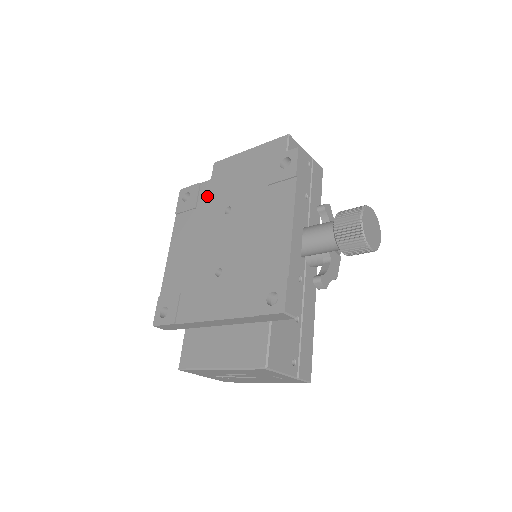
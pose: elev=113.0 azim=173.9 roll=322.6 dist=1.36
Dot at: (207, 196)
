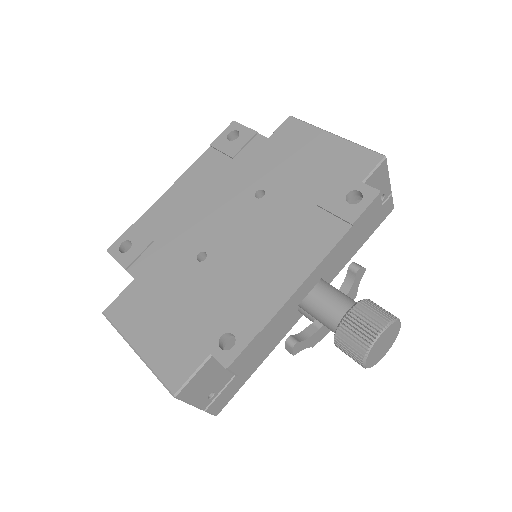
Dot at: (253, 155)
